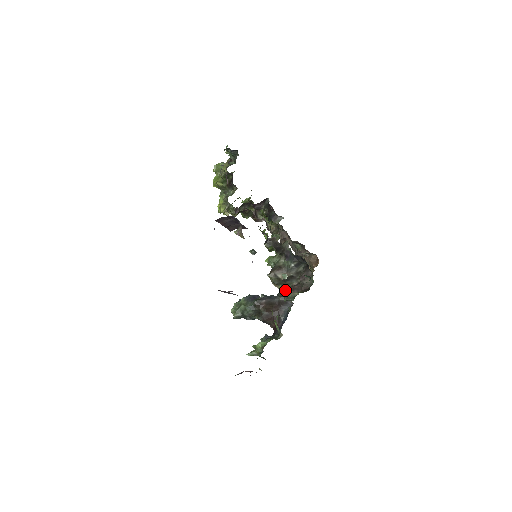
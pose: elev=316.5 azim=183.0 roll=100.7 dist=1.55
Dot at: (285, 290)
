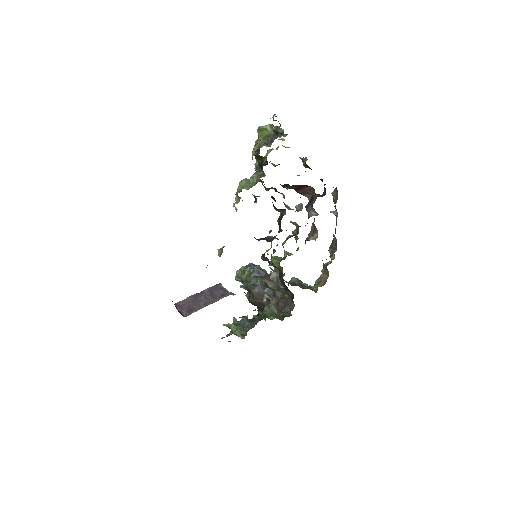
Dot at: occluded
